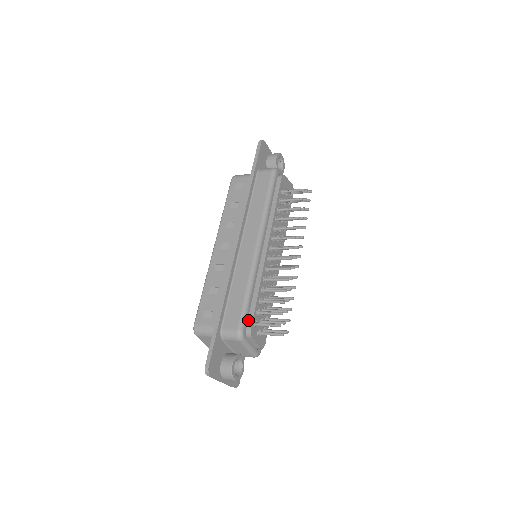
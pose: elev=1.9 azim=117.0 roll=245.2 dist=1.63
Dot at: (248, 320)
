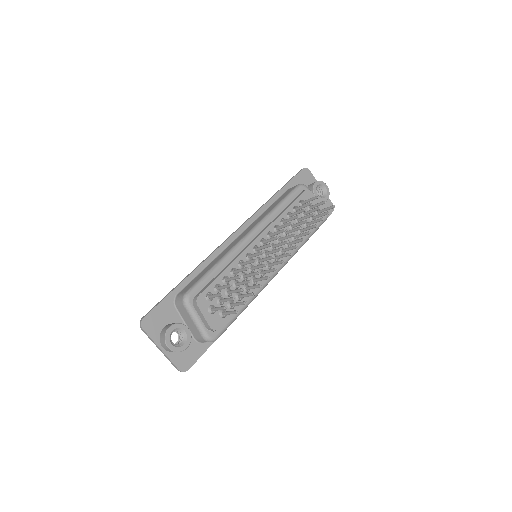
Dot at: (202, 290)
